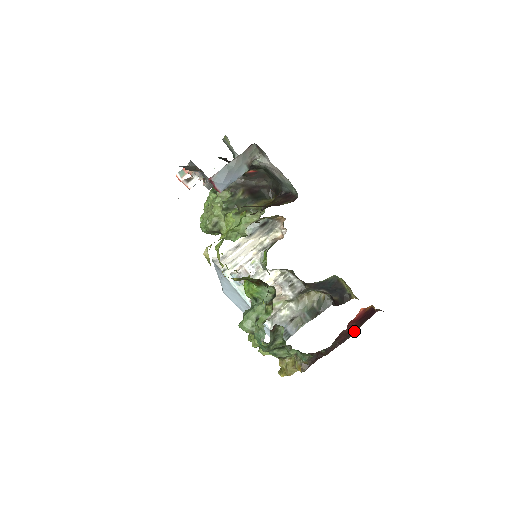
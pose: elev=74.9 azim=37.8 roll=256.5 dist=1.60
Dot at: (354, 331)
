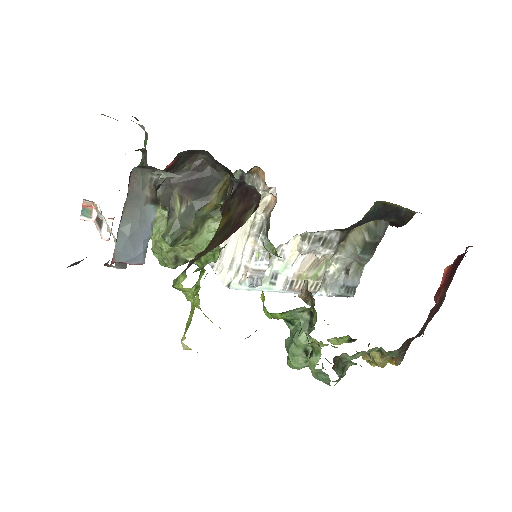
Dot at: (445, 291)
